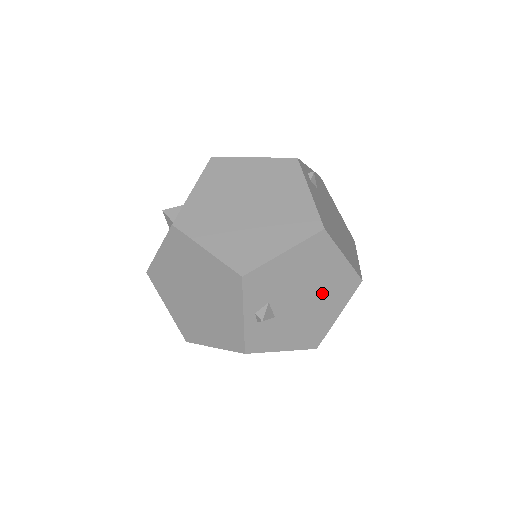
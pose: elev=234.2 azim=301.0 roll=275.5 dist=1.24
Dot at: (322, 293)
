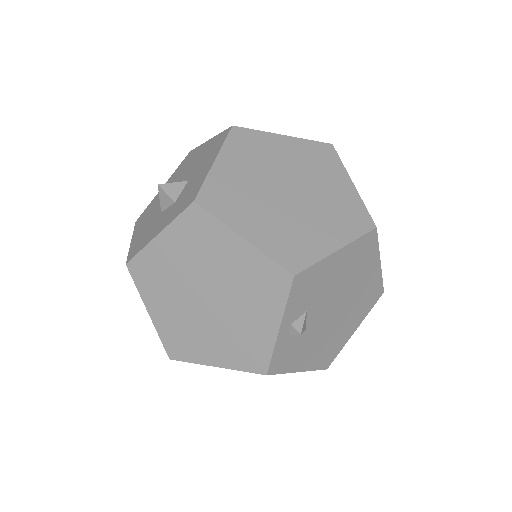
Dot at: (351, 303)
